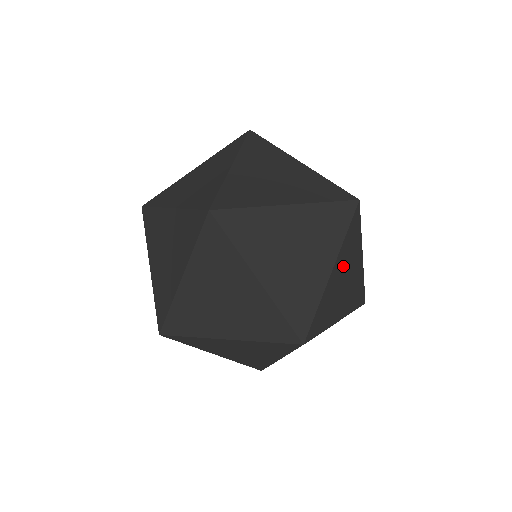
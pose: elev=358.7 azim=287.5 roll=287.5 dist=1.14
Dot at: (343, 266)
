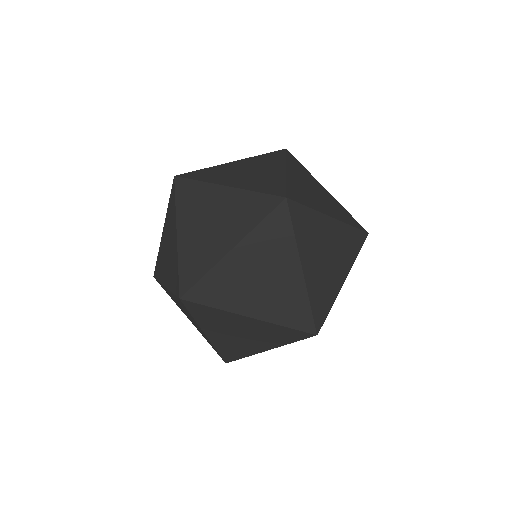
Dot at: occluded
